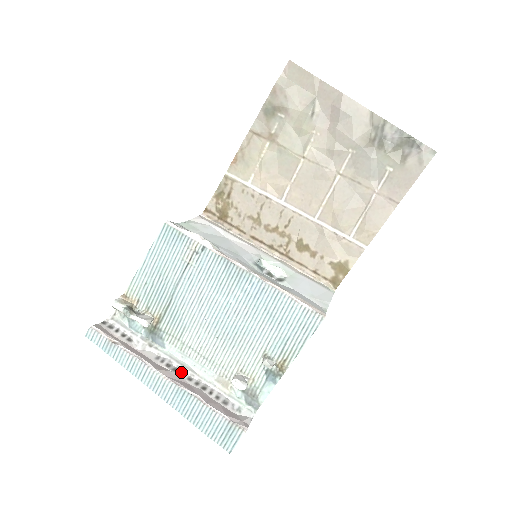
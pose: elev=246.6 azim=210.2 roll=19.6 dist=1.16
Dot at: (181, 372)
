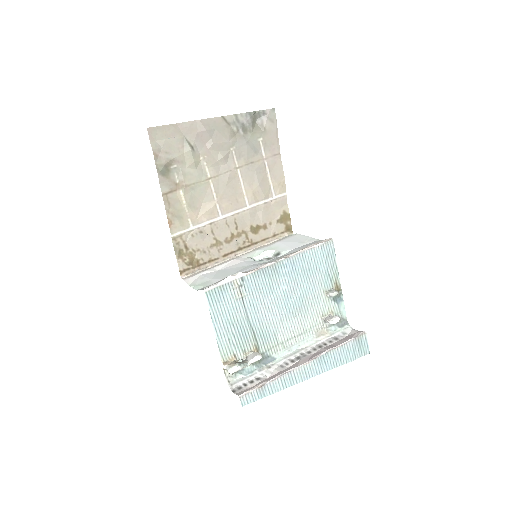
Dot at: (301, 356)
